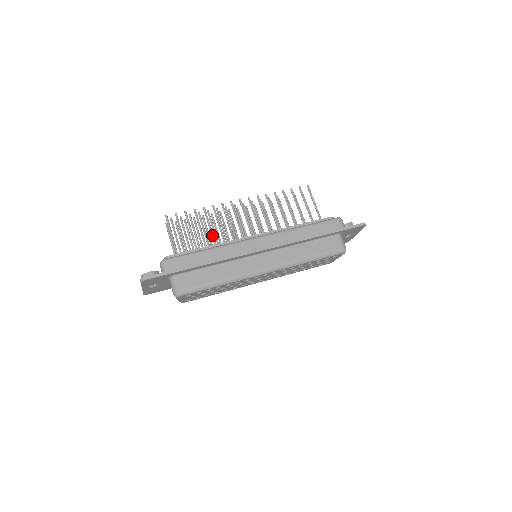
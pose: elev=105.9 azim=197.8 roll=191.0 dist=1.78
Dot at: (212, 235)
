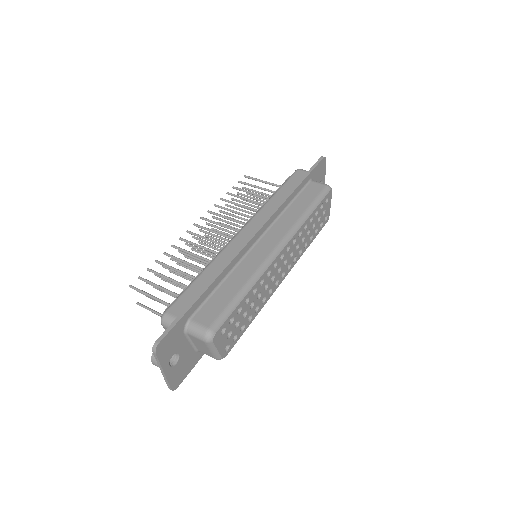
Dot at: (195, 266)
